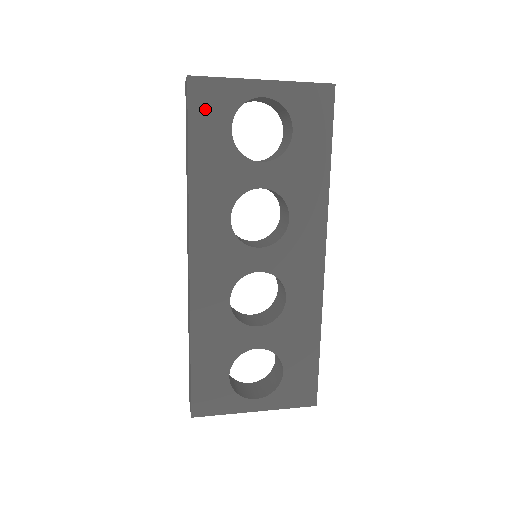
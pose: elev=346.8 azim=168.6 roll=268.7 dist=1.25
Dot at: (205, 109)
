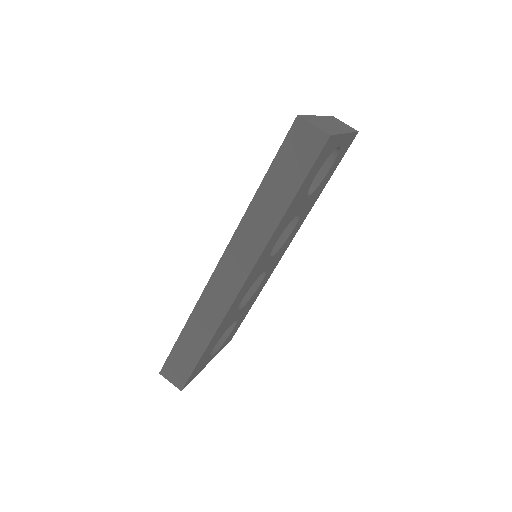
Dot at: (319, 162)
